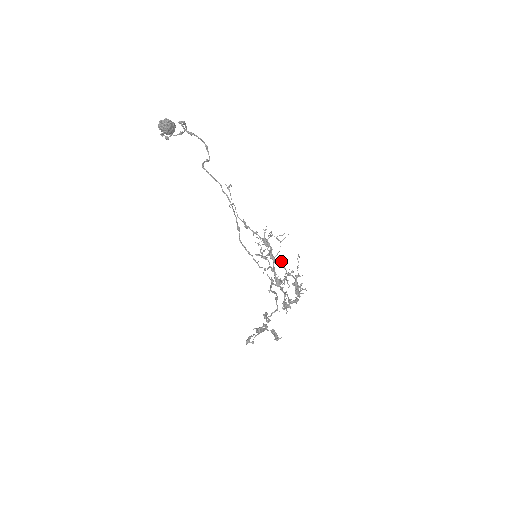
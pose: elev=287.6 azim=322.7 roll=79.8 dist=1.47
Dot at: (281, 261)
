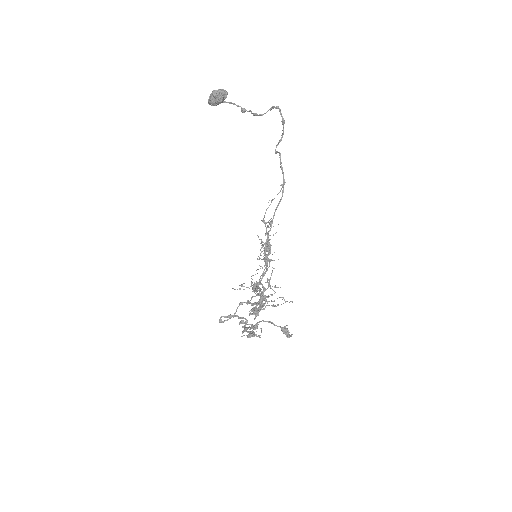
Dot at: (258, 269)
